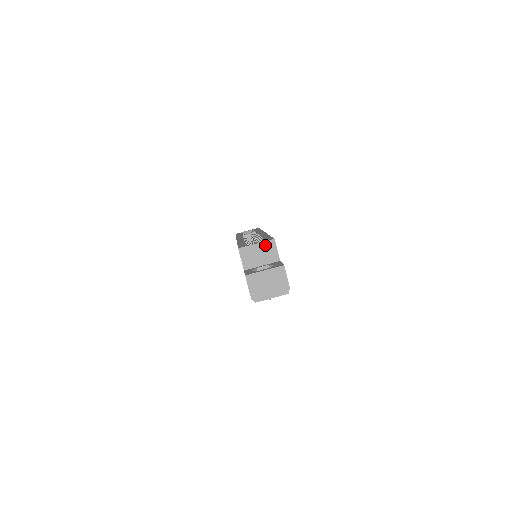
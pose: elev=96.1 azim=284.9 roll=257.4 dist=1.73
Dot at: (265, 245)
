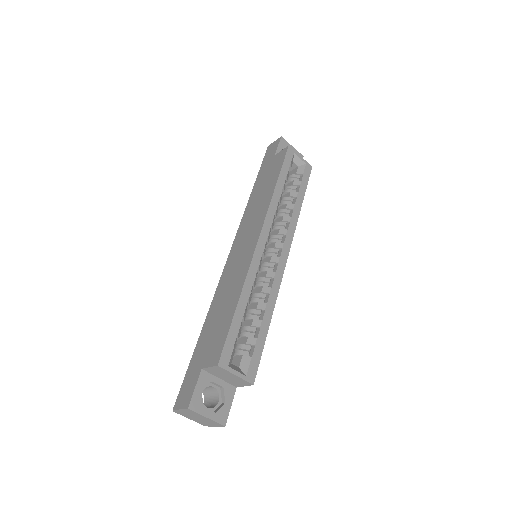
Dot at: (241, 380)
